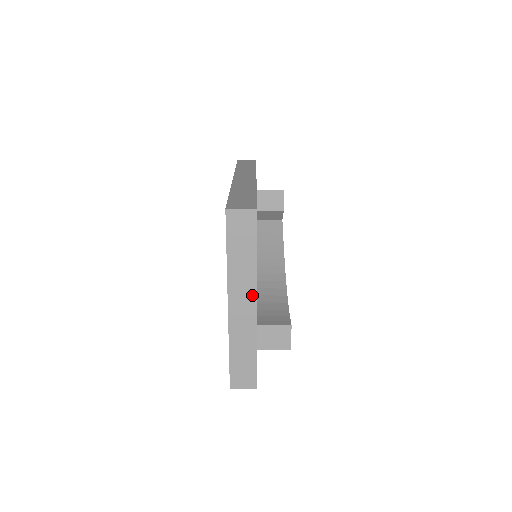
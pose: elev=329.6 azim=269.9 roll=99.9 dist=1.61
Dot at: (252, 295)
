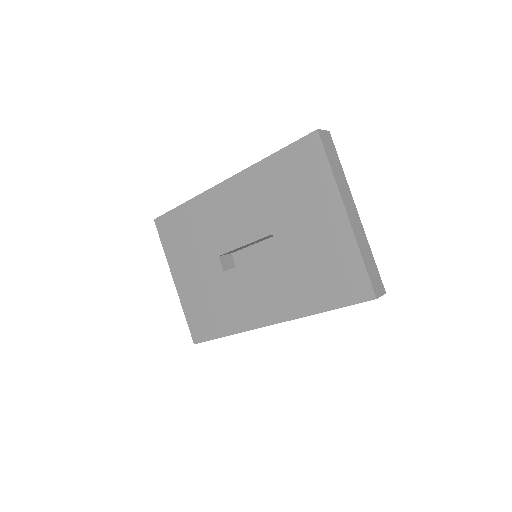
Dot at: (352, 202)
